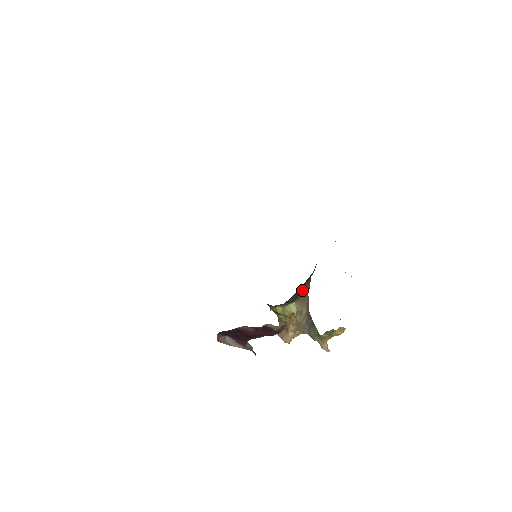
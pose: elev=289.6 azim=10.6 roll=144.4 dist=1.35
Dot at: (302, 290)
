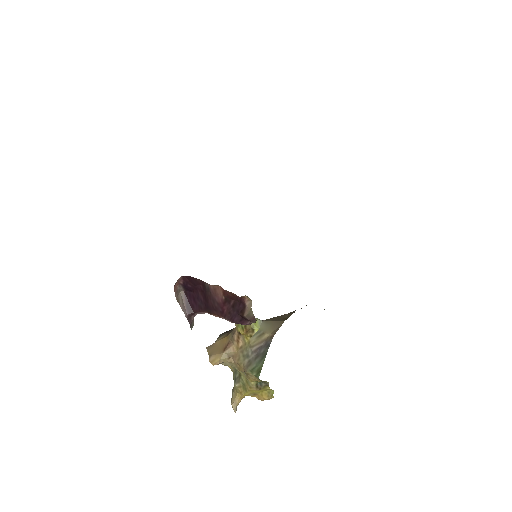
Dot at: (278, 316)
